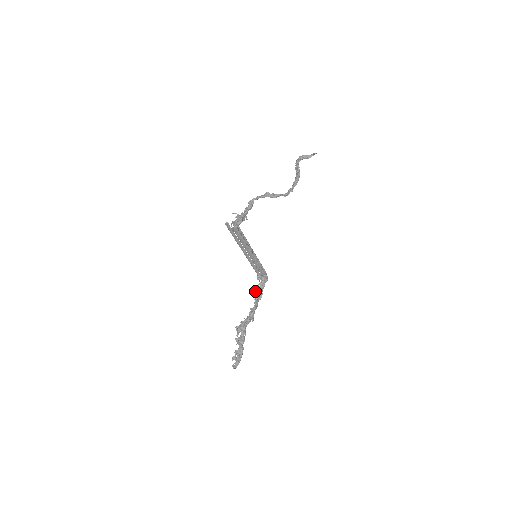
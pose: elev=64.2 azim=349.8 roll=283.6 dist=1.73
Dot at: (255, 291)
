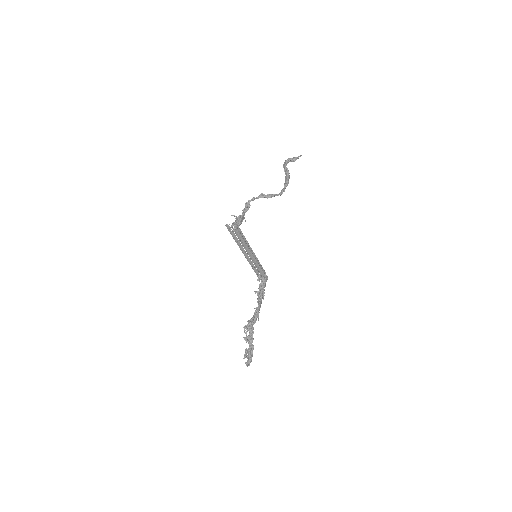
Dot at: (257, 291)
